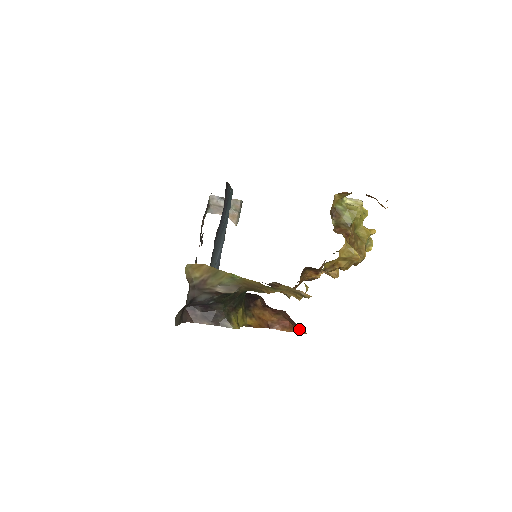
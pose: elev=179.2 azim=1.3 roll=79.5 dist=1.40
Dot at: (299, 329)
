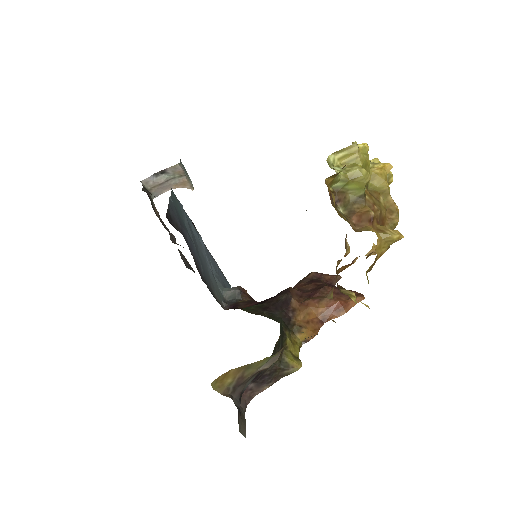
Dot at: occluded
